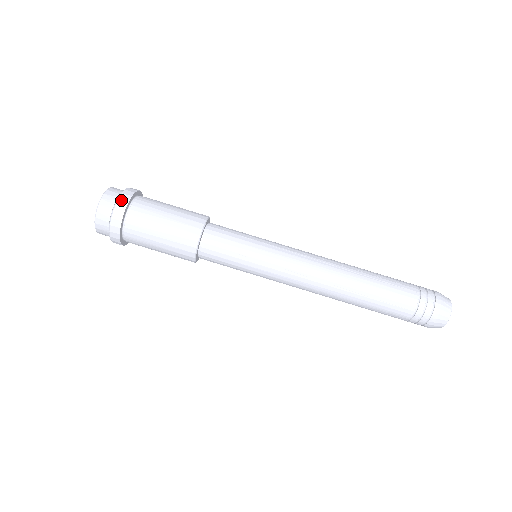
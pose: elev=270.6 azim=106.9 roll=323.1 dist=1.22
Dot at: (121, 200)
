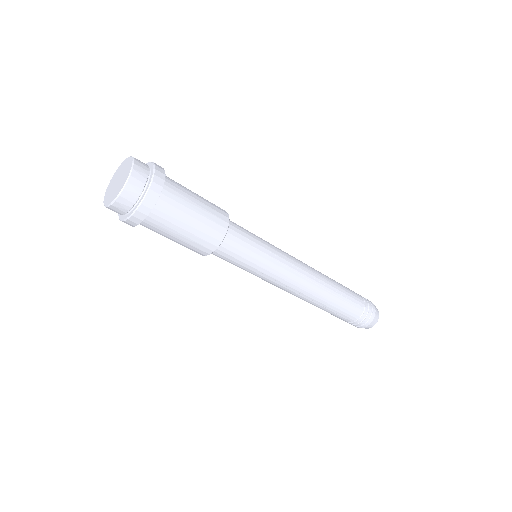
Dot at: (148, 199)
